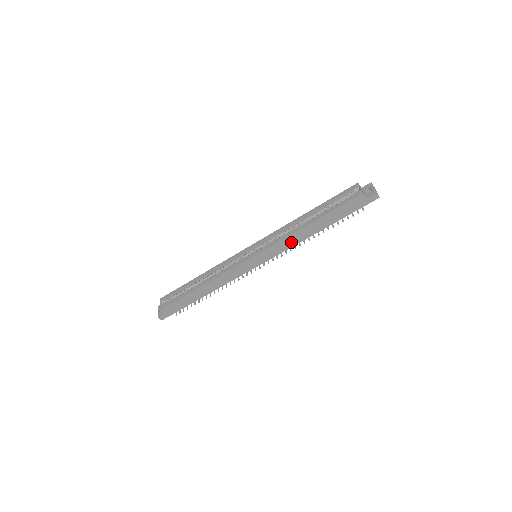
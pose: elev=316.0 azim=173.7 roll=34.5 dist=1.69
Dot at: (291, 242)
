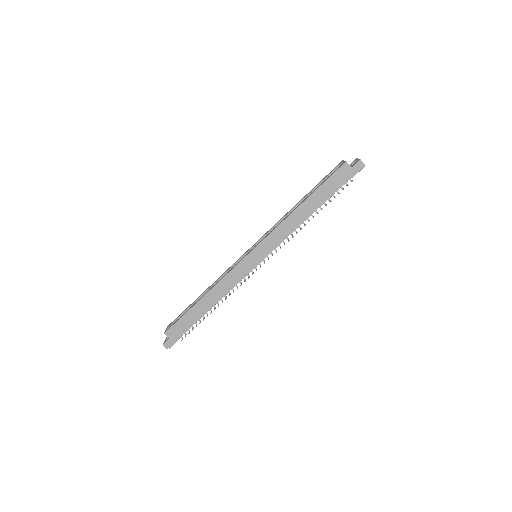
Dot at: (287, 229)
